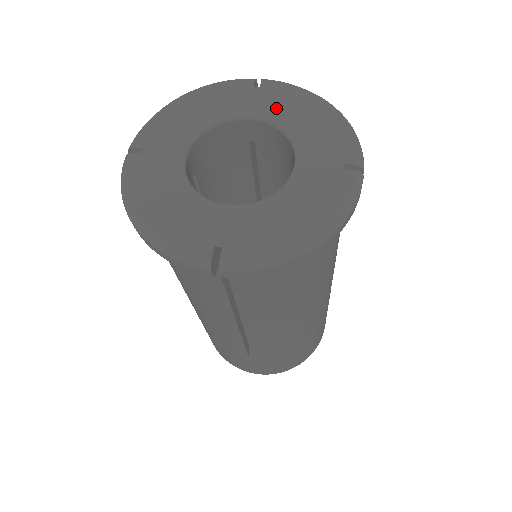
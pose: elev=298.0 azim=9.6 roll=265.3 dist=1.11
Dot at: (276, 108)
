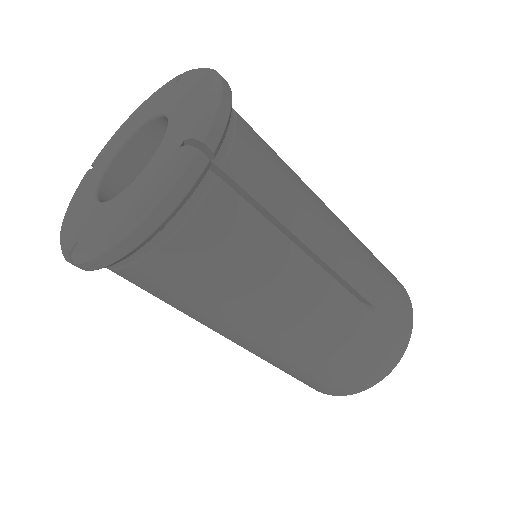
Dot at: (115, 146)
